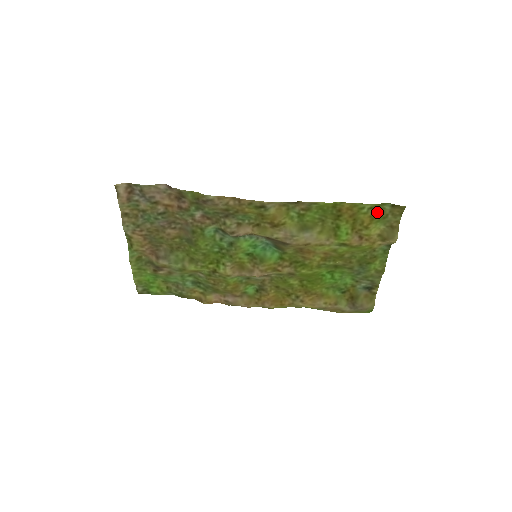
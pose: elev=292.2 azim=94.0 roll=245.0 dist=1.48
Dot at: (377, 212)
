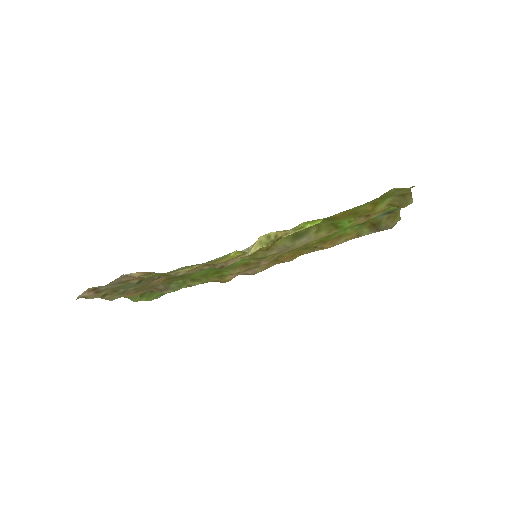
Dot at: (379, 198)
